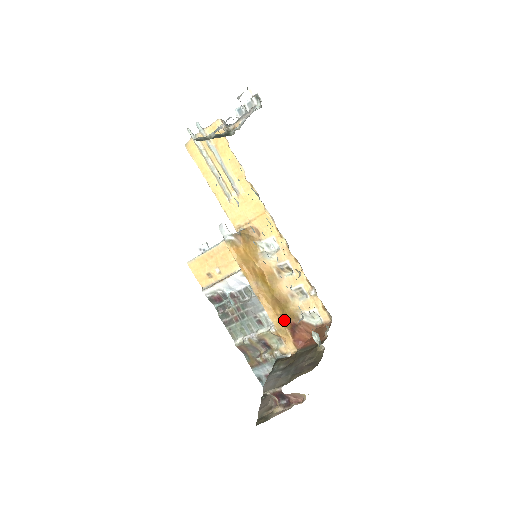
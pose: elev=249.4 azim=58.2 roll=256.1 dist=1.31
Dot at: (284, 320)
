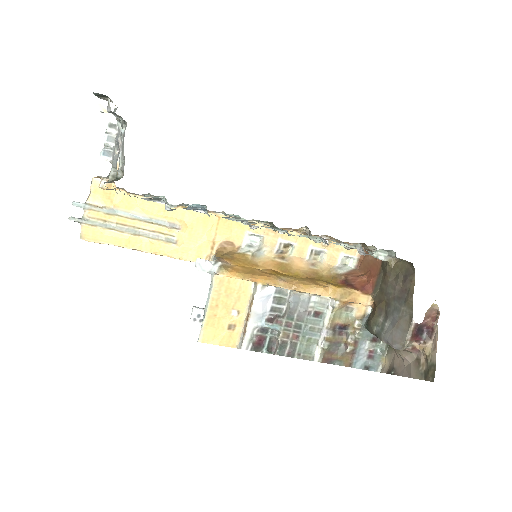
Dot at: (334, 285)
